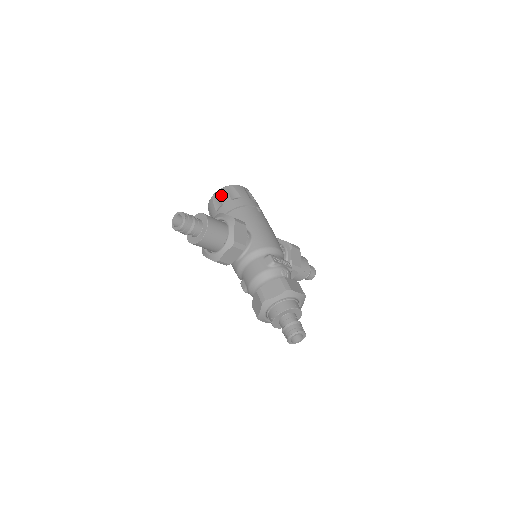
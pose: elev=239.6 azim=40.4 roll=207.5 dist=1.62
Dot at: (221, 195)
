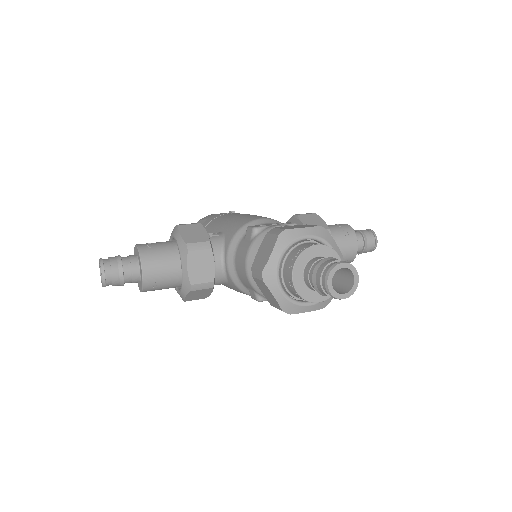
Dot at: occluded
